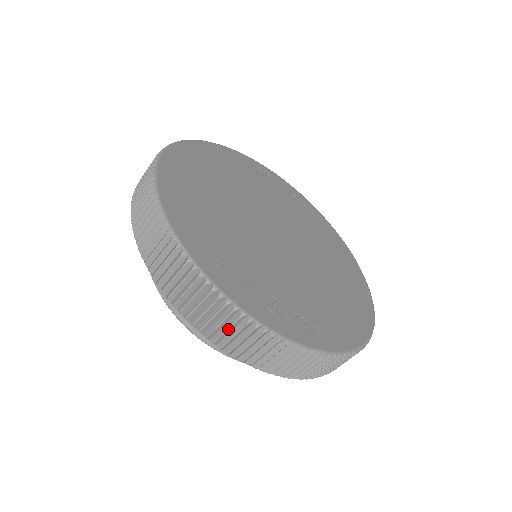
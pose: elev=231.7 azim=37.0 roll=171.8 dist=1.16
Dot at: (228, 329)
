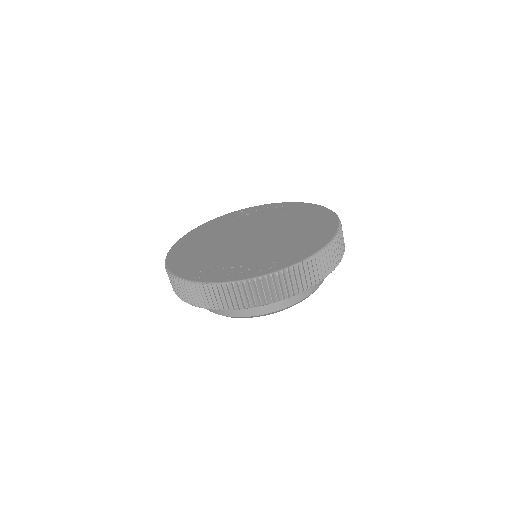
Dot at: (221, 297)
